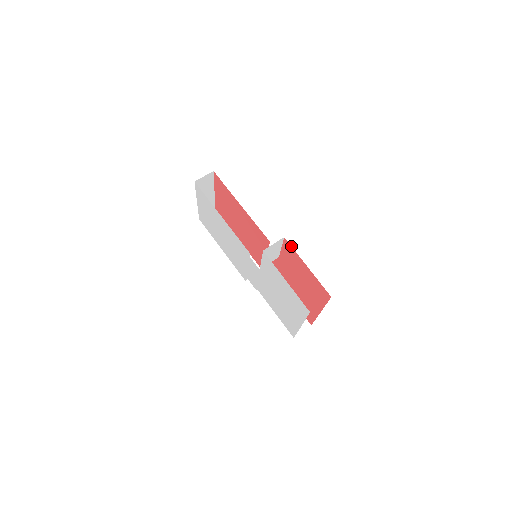
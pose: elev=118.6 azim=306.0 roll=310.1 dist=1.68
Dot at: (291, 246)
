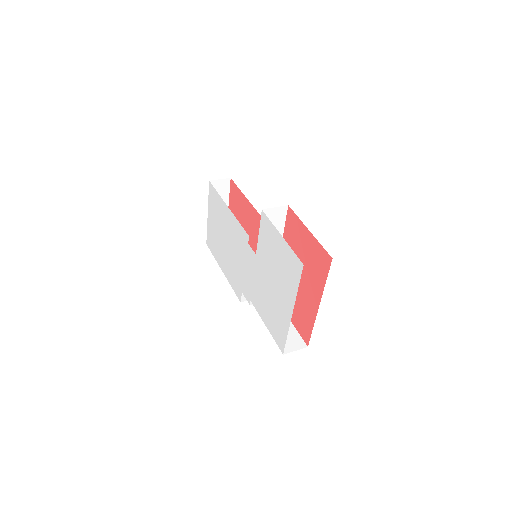
Dot at: occluded
